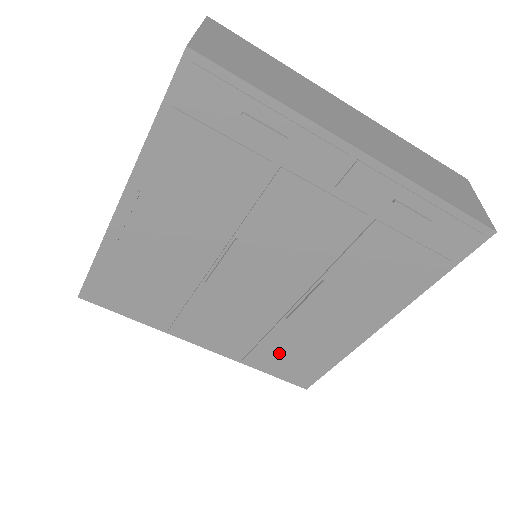
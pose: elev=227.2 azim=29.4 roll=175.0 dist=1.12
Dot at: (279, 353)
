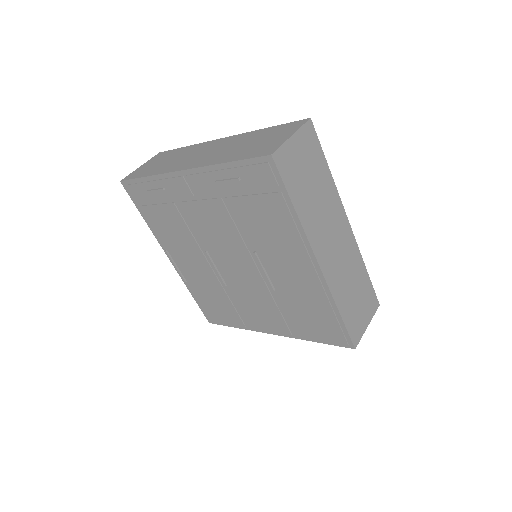
Dot at: (303, 321)
